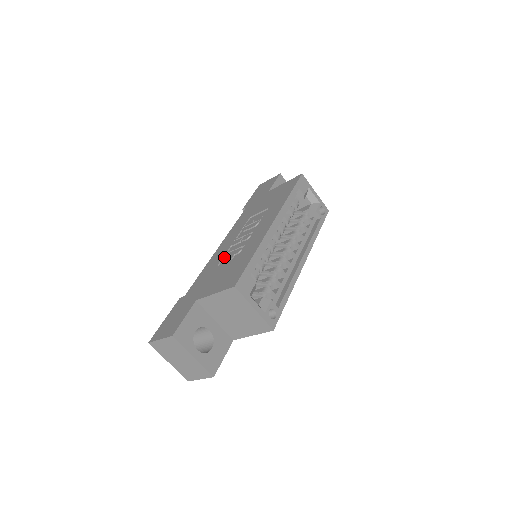
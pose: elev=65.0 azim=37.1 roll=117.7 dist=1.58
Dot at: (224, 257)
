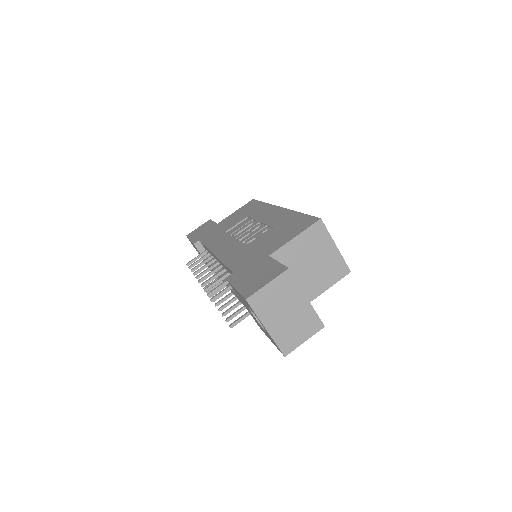
Dot at: (247, 242)
